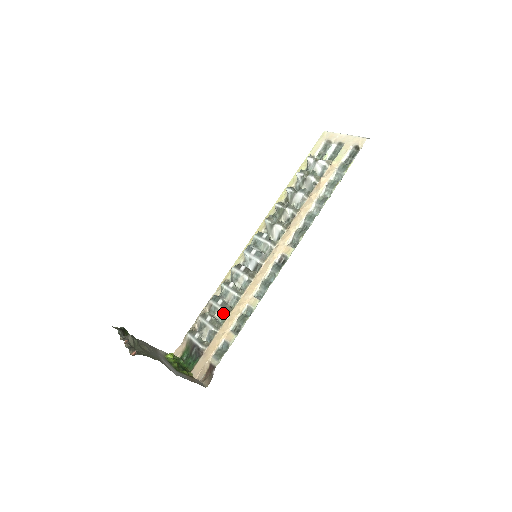
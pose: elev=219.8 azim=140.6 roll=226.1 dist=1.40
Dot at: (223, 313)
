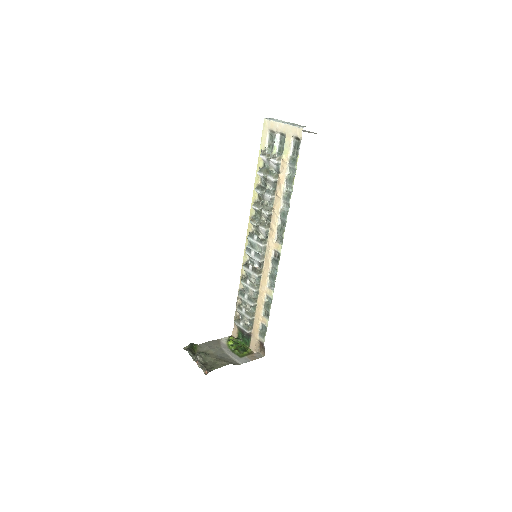
Dot at: (252, 306)
